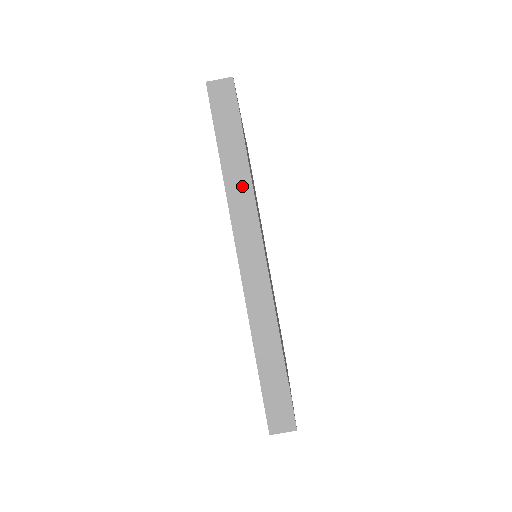
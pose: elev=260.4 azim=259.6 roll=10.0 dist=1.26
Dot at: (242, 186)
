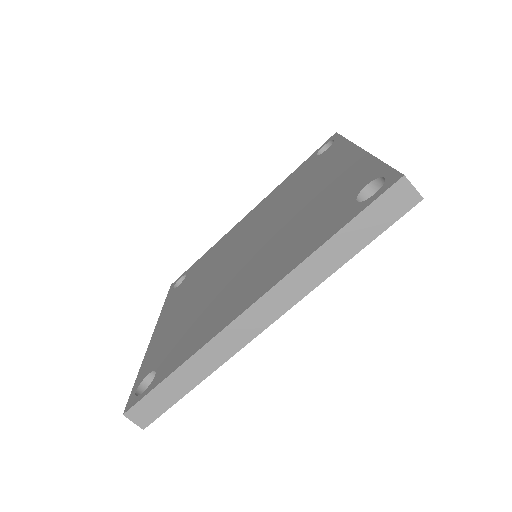
Dot at: (318, 272)
